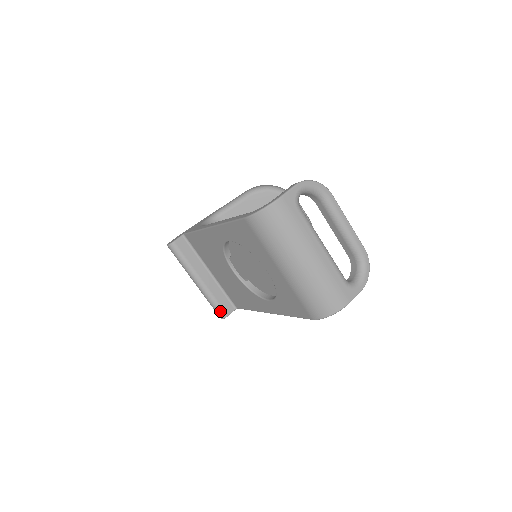
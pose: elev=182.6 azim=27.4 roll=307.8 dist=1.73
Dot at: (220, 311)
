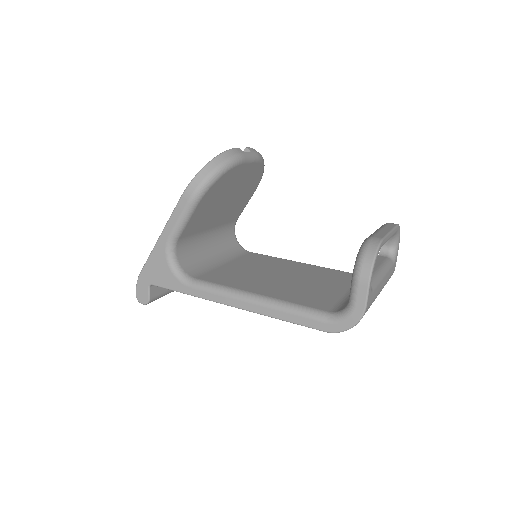
Dot at: occluded
